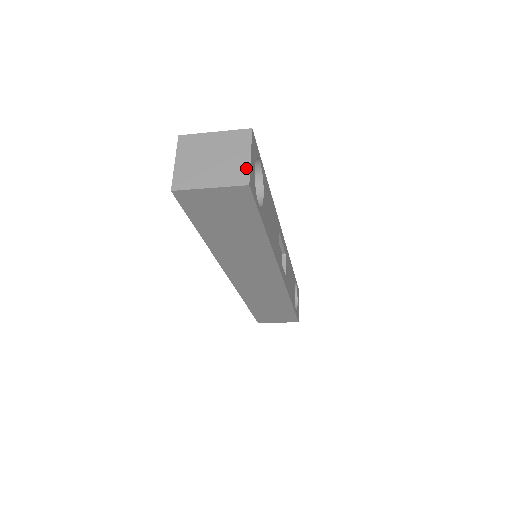
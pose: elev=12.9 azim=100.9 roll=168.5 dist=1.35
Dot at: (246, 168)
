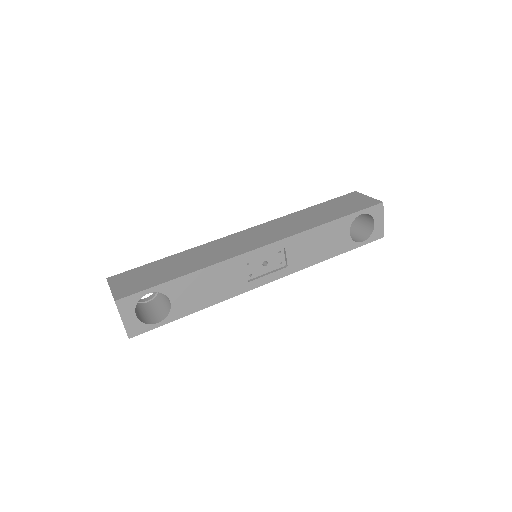
Dot at: (124, 327)
